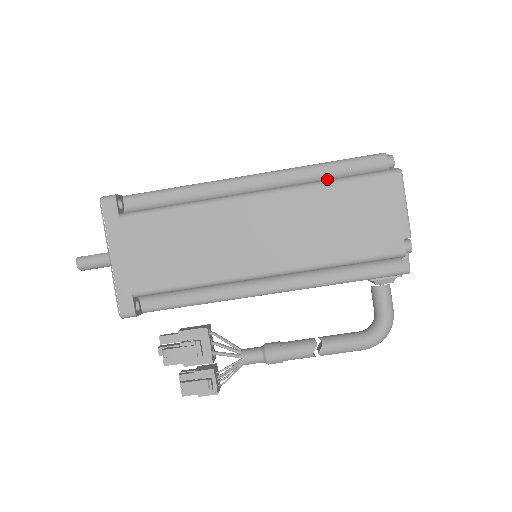
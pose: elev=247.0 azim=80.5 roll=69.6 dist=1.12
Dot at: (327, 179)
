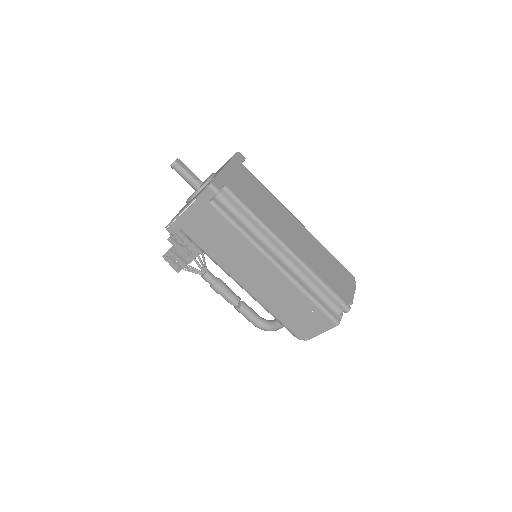
Dot at: (313, 290)
